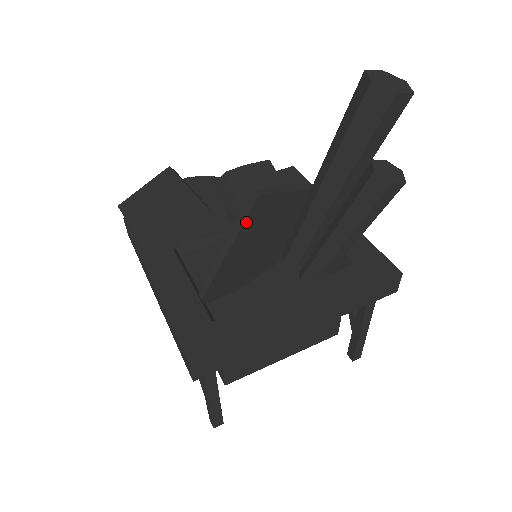
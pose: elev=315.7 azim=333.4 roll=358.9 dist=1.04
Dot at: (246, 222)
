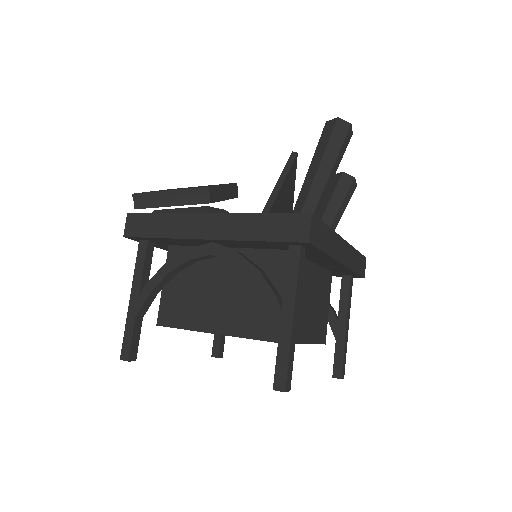
Dot at: (289, 172)
